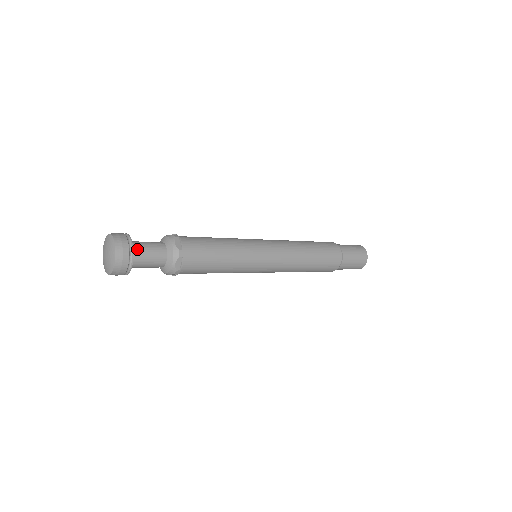
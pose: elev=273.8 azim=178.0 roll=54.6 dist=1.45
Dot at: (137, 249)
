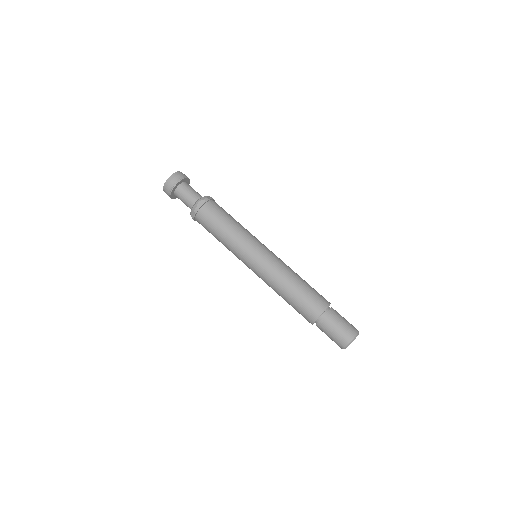
Dot at: (187, 185)
